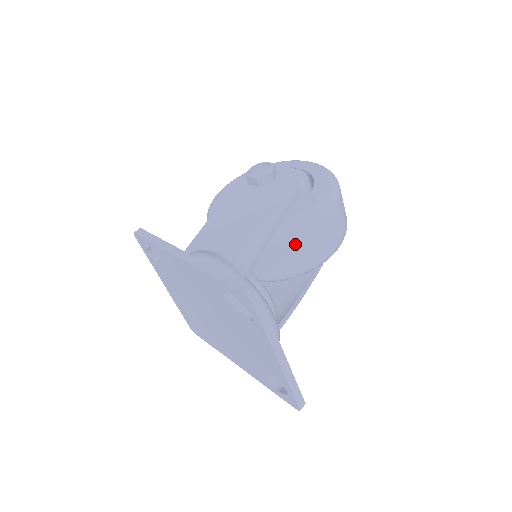
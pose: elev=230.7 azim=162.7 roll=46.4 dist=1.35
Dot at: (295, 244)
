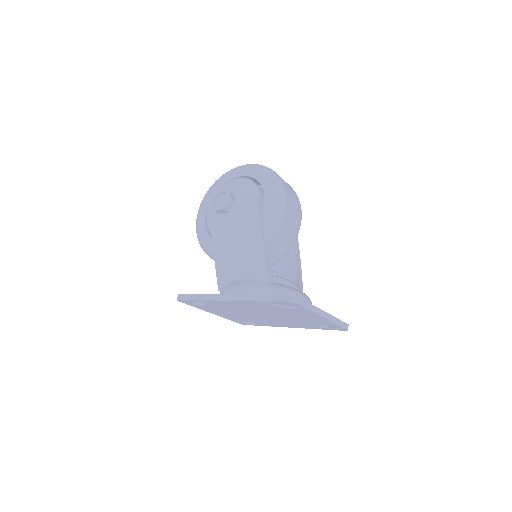
Dot at: (278, 235)
